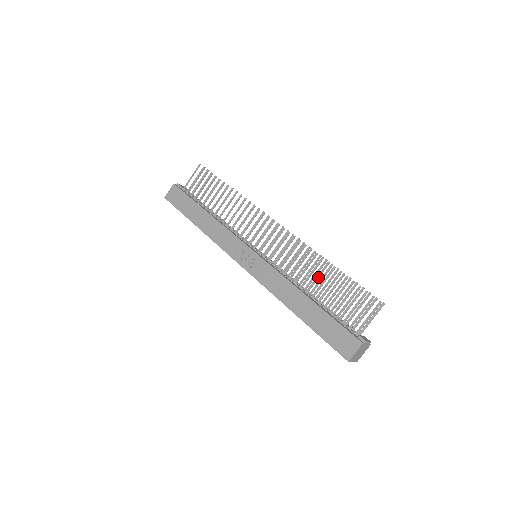
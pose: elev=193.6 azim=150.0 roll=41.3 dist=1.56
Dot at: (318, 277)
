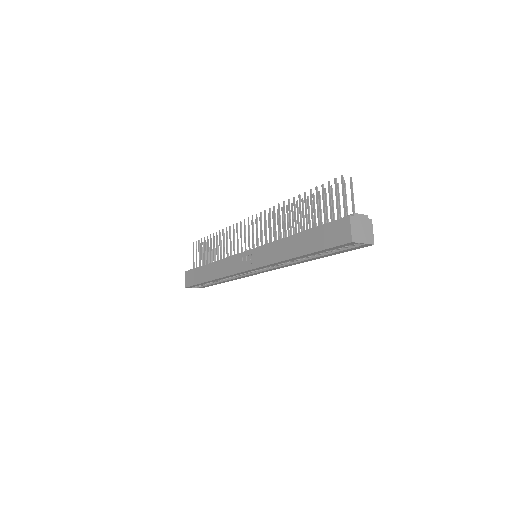
Dot at: (295, 215)
